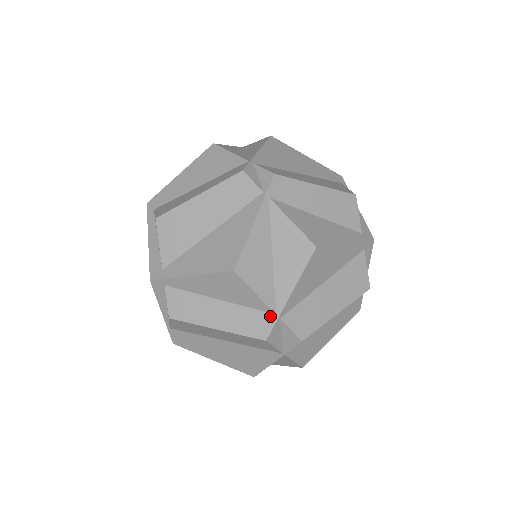
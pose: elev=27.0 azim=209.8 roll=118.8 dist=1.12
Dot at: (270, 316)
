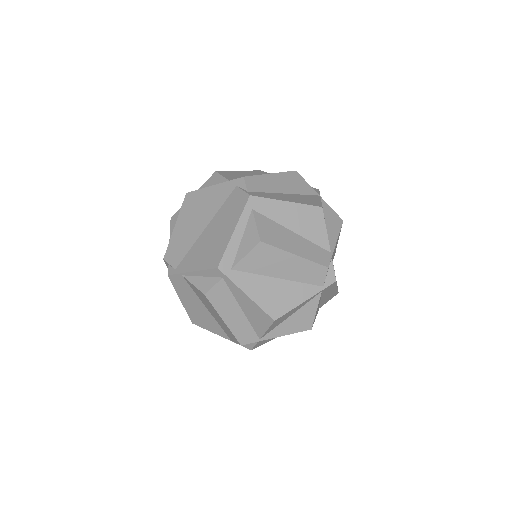
Dot at: (256, 338)
